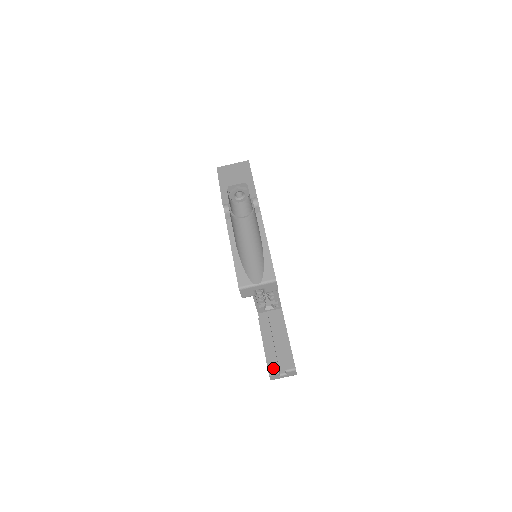
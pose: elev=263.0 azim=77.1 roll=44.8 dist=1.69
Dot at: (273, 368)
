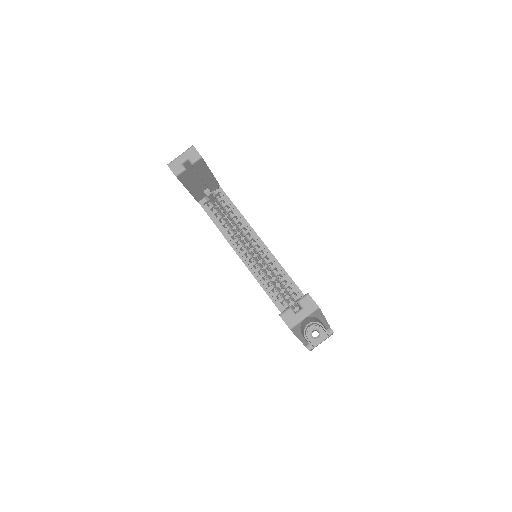
Dot at: occluded
